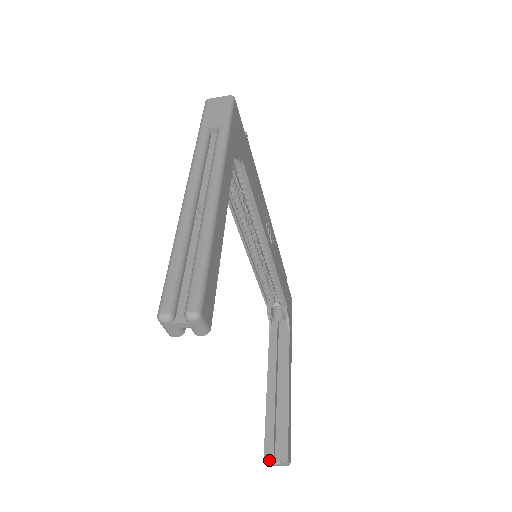
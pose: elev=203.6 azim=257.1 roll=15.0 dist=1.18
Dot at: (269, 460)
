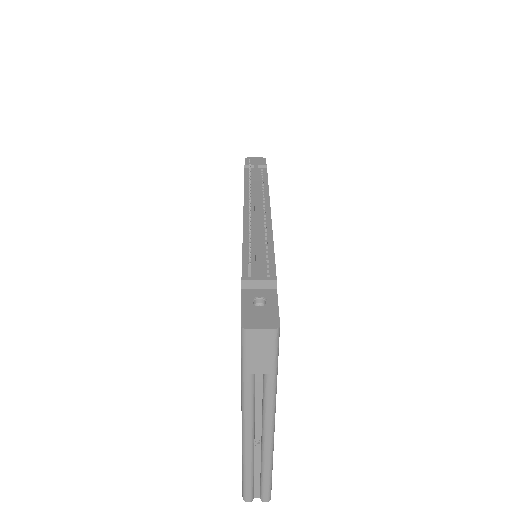
Dot at: occluded
